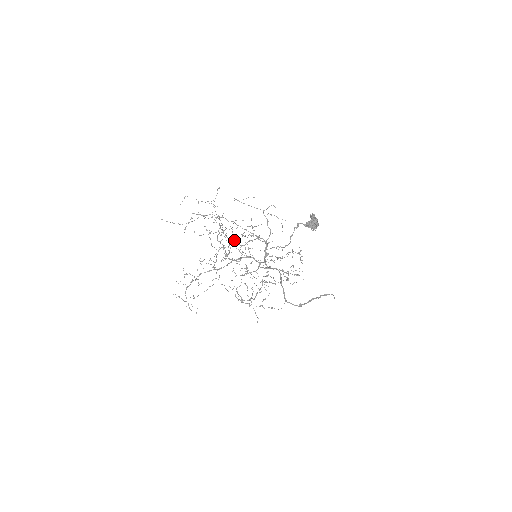
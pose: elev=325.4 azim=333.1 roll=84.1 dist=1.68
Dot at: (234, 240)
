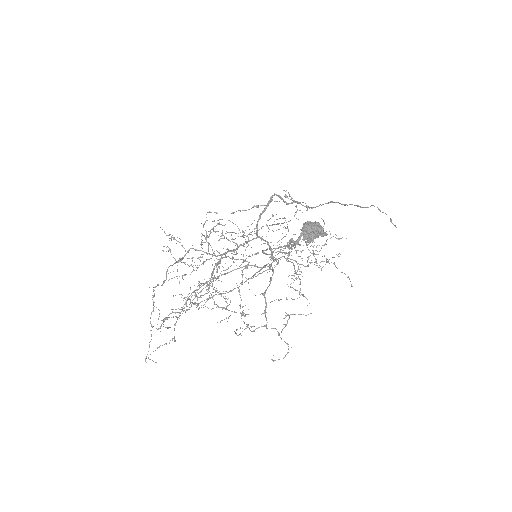
Dot at: occluded
